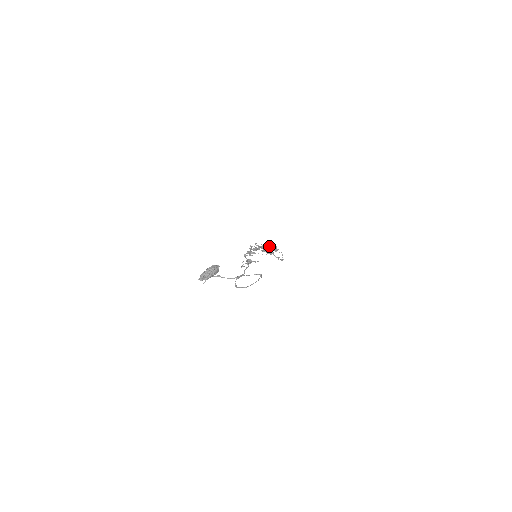
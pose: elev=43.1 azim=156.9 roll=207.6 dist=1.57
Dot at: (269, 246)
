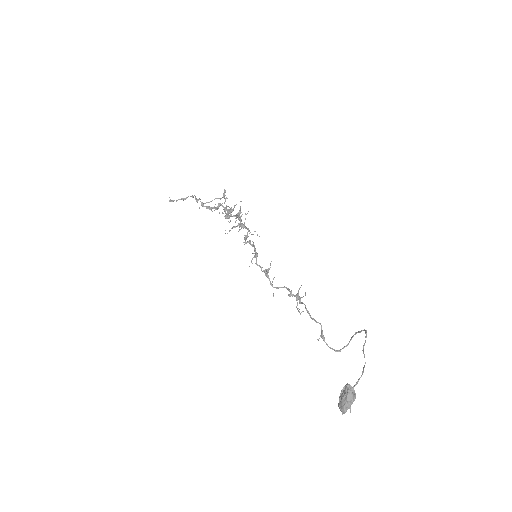
Dot at: (239, 220)
